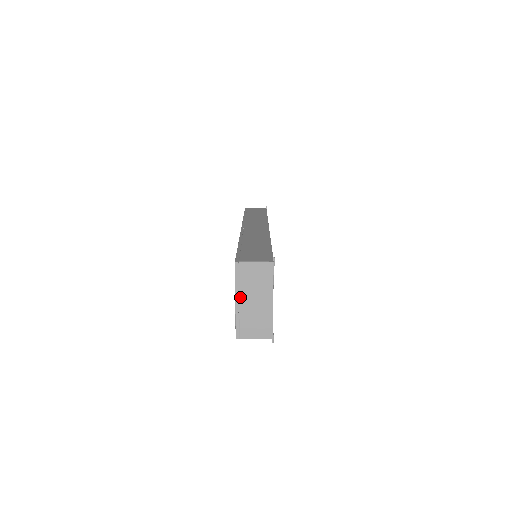
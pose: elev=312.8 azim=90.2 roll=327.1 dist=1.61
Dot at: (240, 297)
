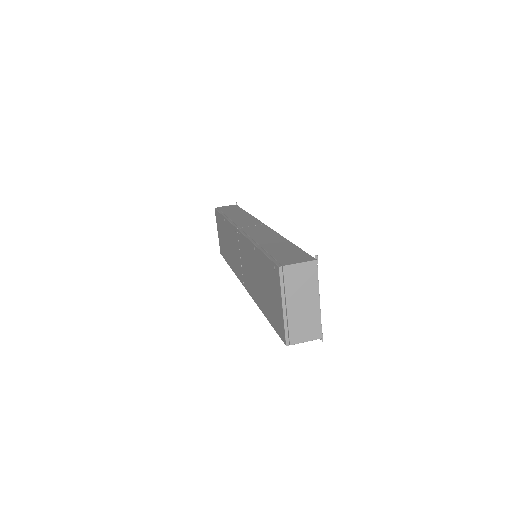
Dot at: (287, 302)
